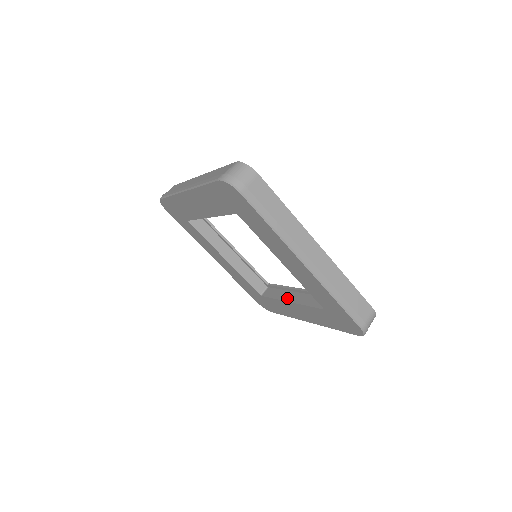
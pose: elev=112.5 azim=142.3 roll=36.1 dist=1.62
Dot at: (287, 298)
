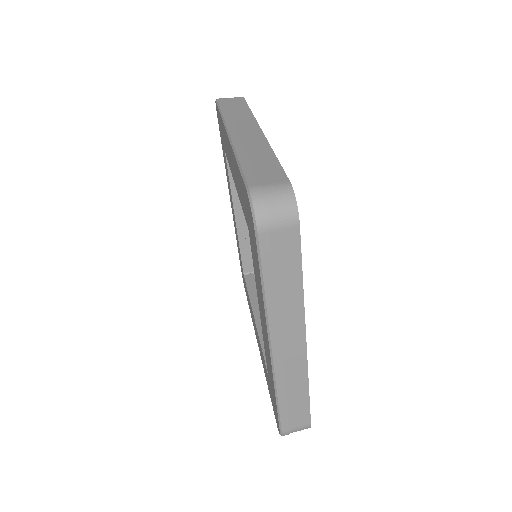
Dot at: (257, 311)
